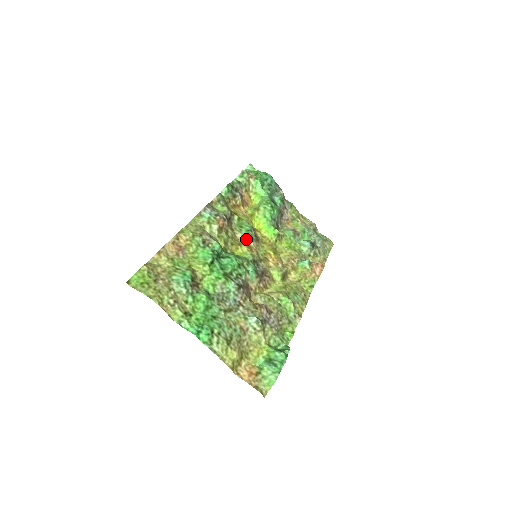
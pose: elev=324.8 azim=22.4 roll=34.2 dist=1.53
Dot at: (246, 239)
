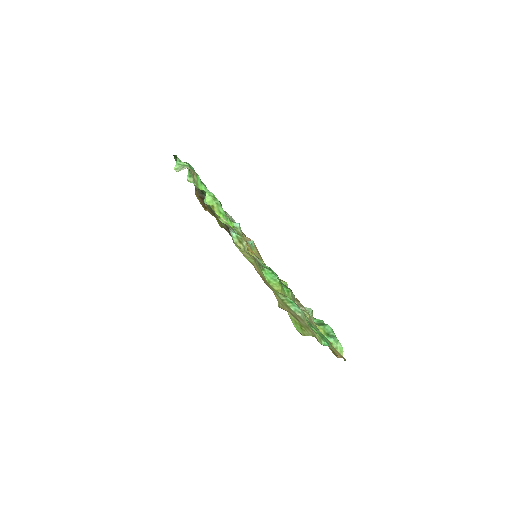
Dot at: occluded
